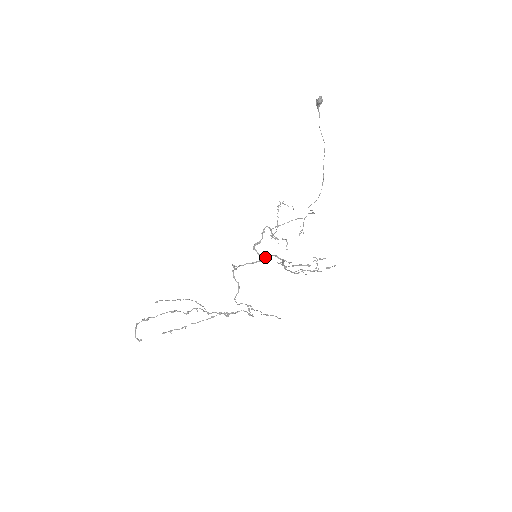
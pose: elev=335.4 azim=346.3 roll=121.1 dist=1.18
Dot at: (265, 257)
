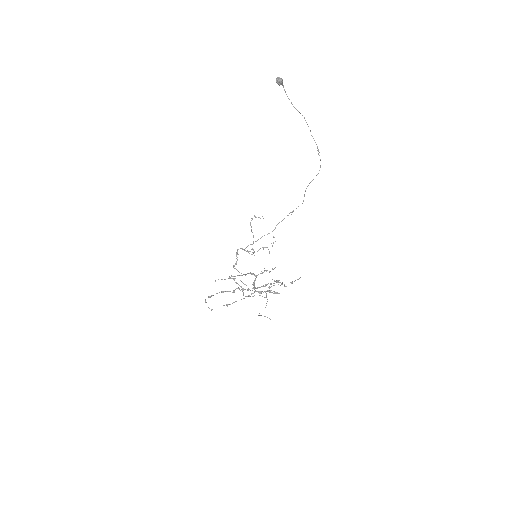
Dot at: (245, 274)
